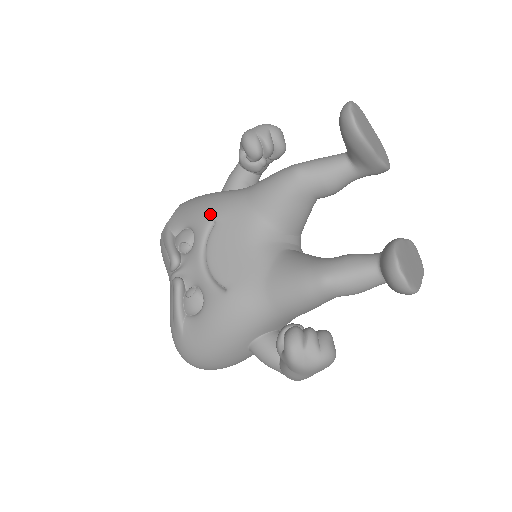
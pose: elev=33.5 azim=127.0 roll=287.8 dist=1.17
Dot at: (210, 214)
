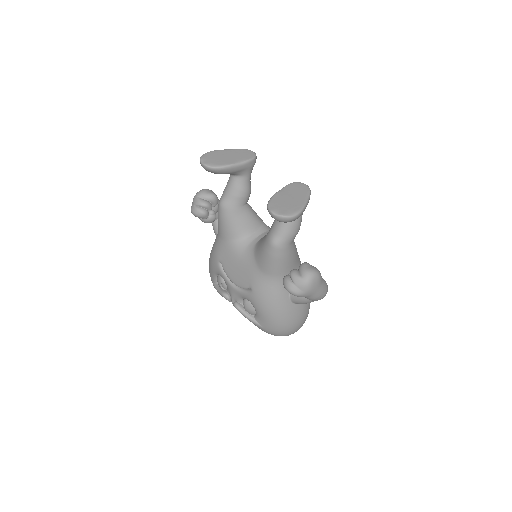
Dot at: (215, 261)
